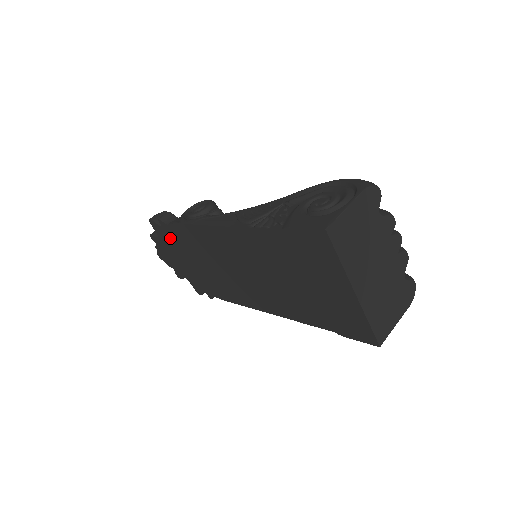
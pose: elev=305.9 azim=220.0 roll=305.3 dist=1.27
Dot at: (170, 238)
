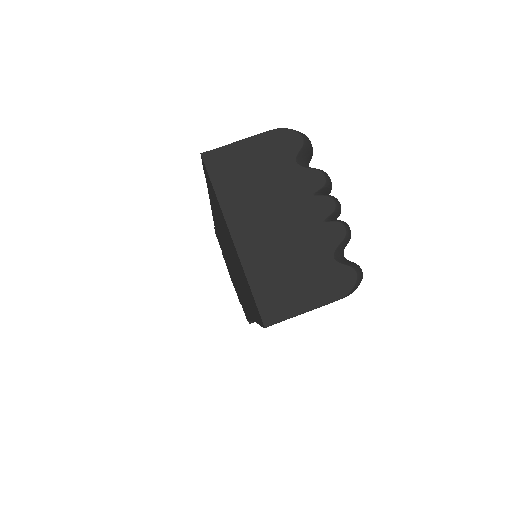
Dot at: occluded
